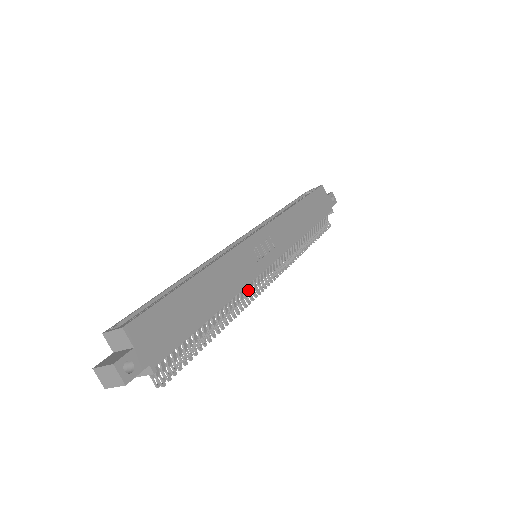
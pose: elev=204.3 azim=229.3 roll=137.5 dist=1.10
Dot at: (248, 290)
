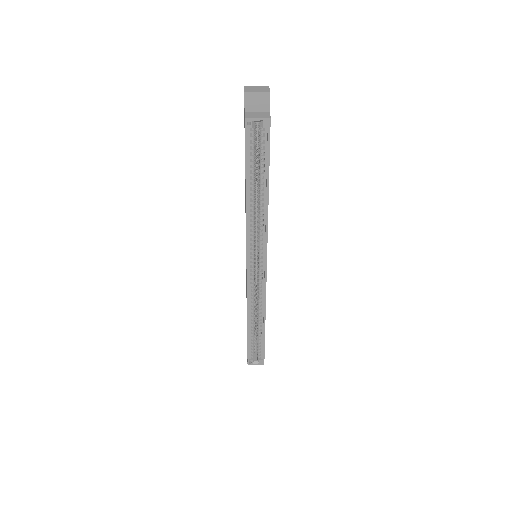
Dot at: occluded
